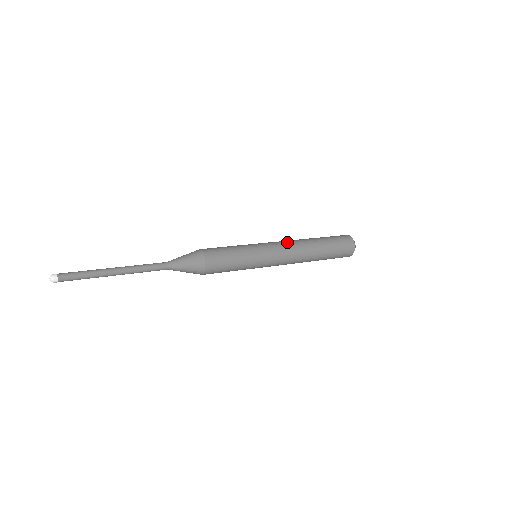
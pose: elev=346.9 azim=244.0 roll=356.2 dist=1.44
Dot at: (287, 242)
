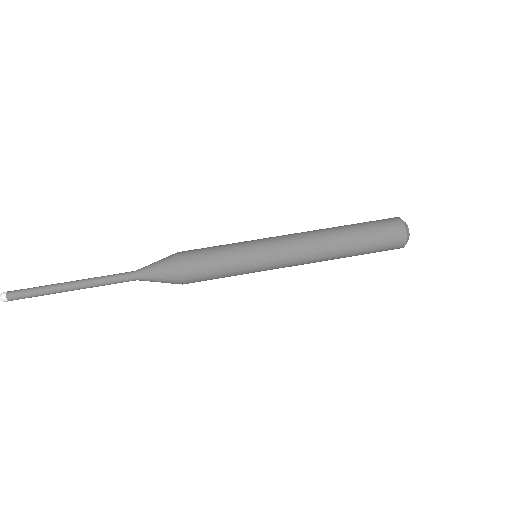
Dot at: (301, 242)
